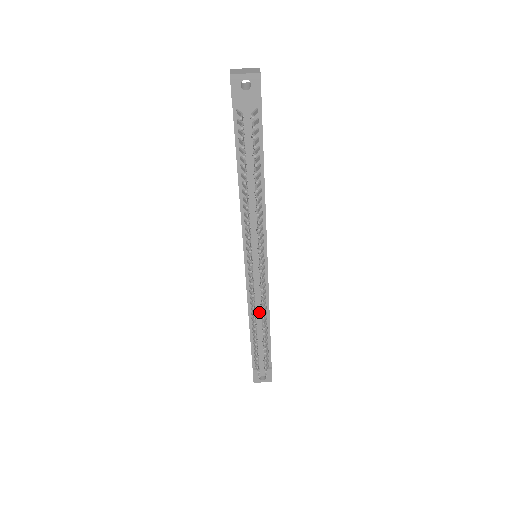
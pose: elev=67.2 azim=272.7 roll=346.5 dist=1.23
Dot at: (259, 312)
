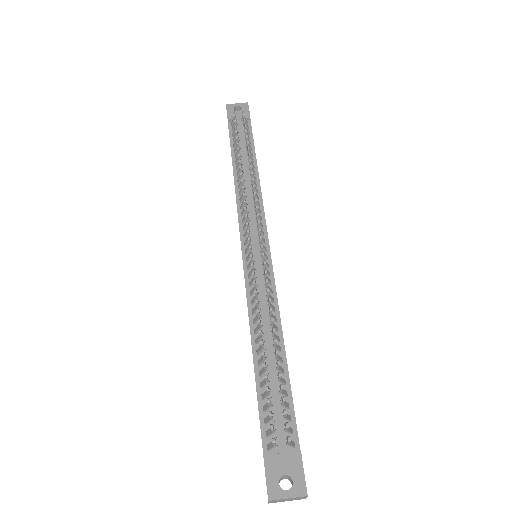
Dot at: (264, 315)
